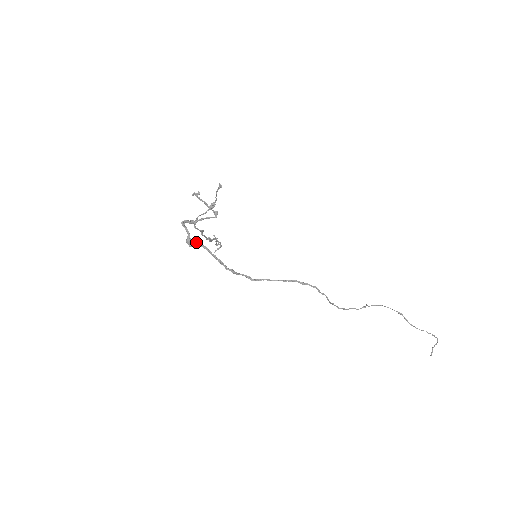
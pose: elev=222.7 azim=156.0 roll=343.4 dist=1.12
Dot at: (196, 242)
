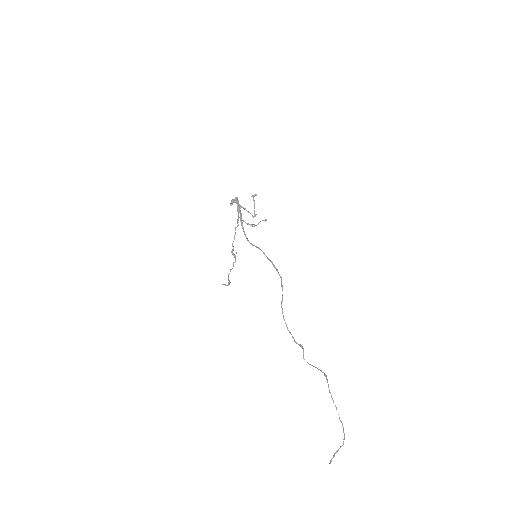
Dot at: (237, 202)
